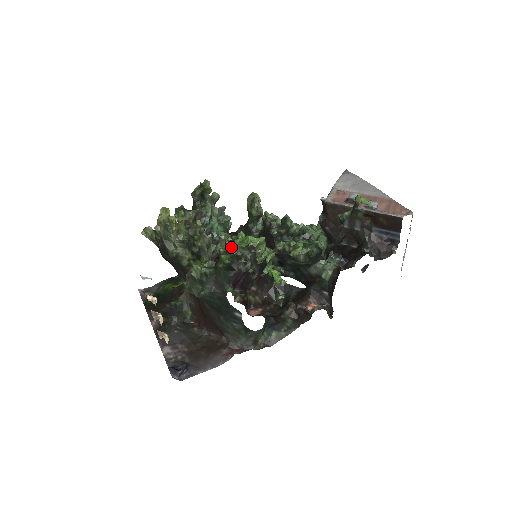
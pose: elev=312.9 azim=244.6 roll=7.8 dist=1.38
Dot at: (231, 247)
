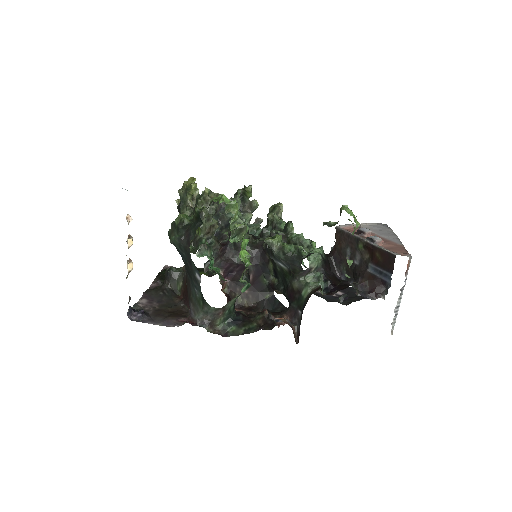
Dot at: (209, 204)
